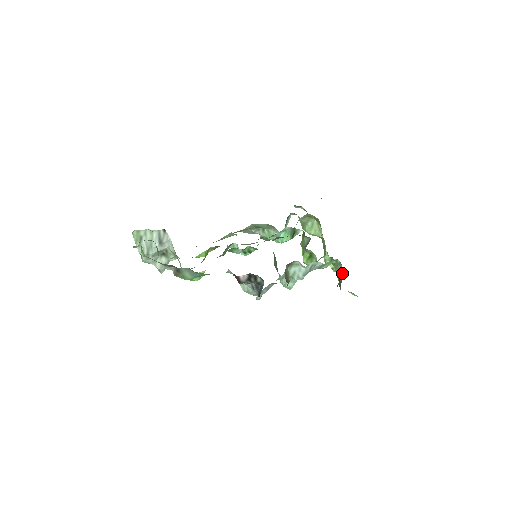
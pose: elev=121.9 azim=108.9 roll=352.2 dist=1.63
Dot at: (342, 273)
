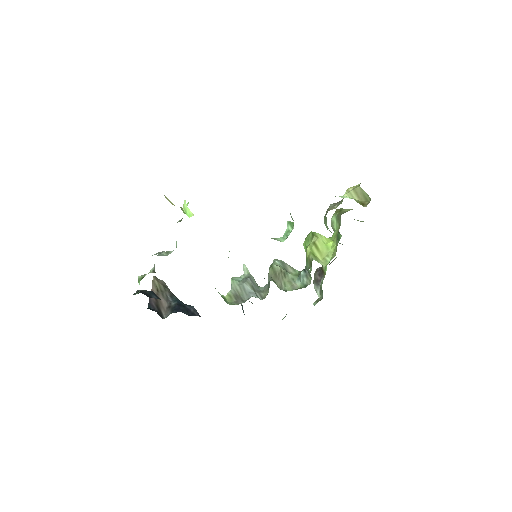
Dot at: (321, 295)
